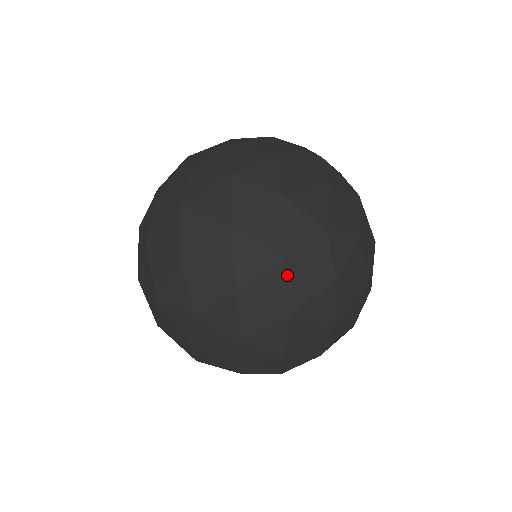
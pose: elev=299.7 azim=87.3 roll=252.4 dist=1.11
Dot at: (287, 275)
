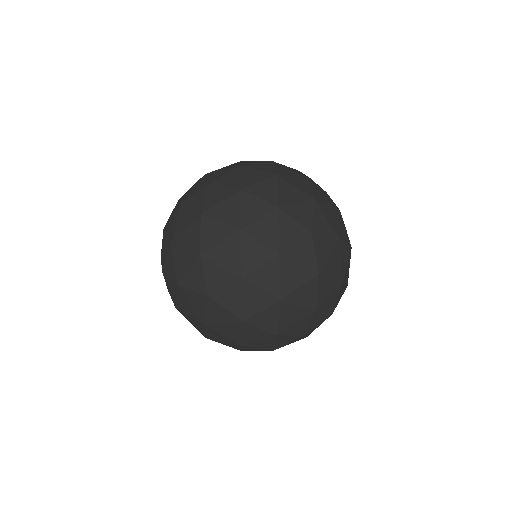
Dot at: (275, 165)
